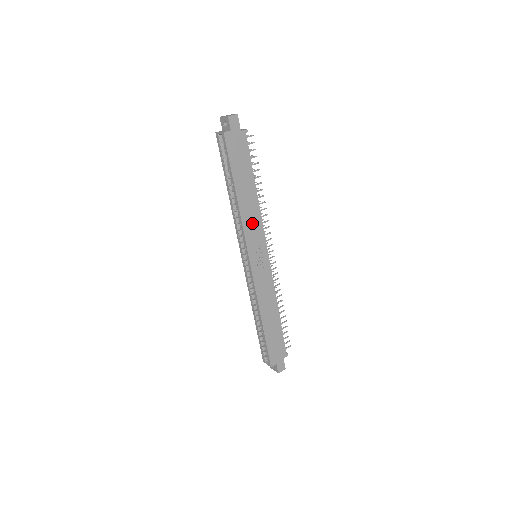
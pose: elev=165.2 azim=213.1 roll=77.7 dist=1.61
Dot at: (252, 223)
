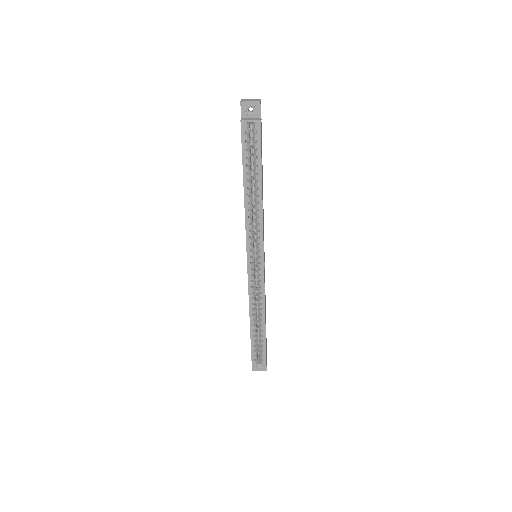
Dot at: (263, 220)
